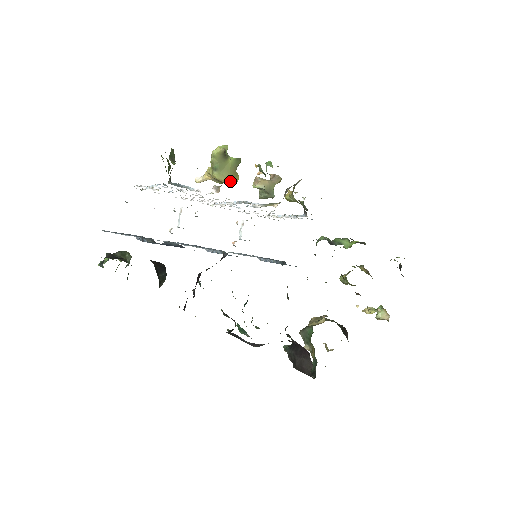
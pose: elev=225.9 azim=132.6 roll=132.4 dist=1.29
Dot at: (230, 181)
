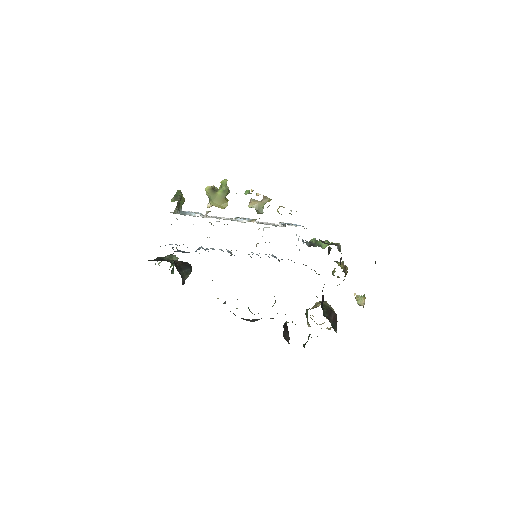
Dot at: (221, 206)
